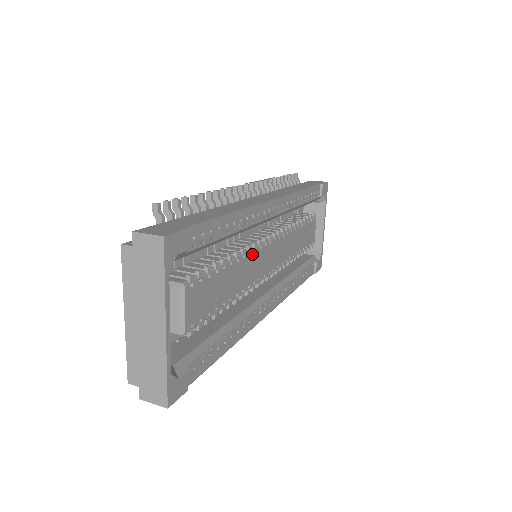
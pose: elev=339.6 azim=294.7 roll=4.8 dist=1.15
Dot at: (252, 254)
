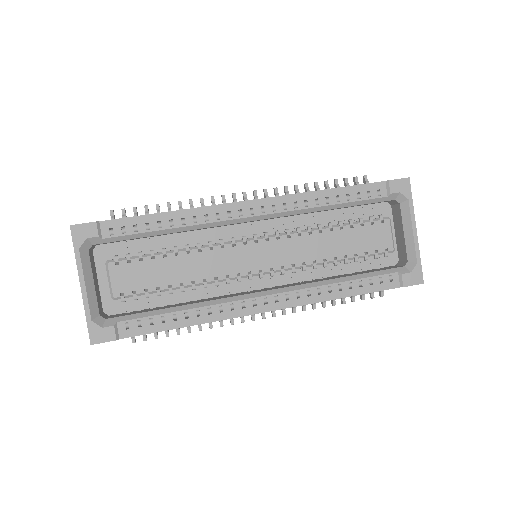
Dot at: (217, 249)
